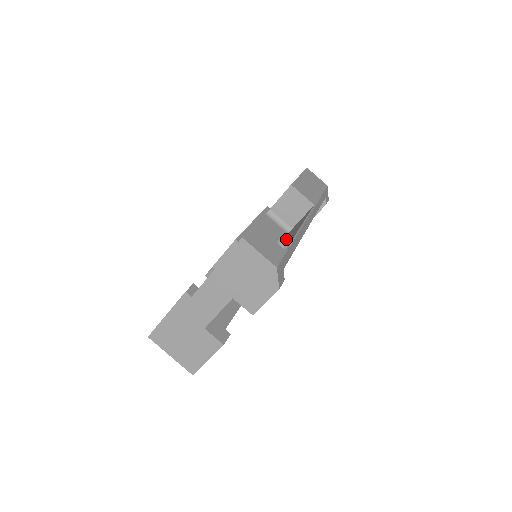
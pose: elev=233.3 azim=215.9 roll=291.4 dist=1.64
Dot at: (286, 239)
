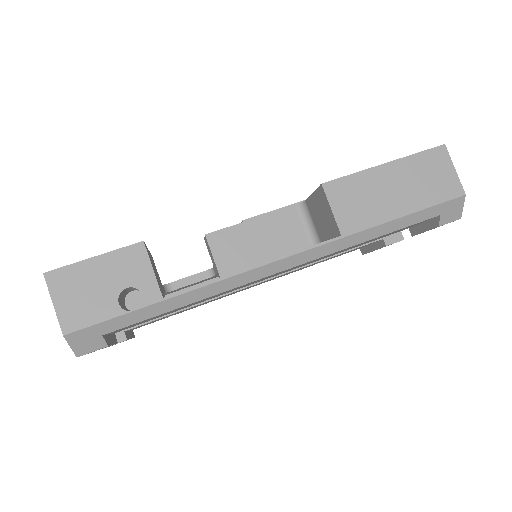
Dot at: (151, 292)
